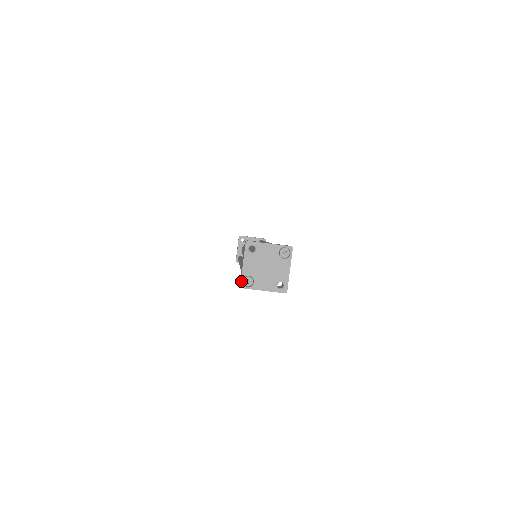
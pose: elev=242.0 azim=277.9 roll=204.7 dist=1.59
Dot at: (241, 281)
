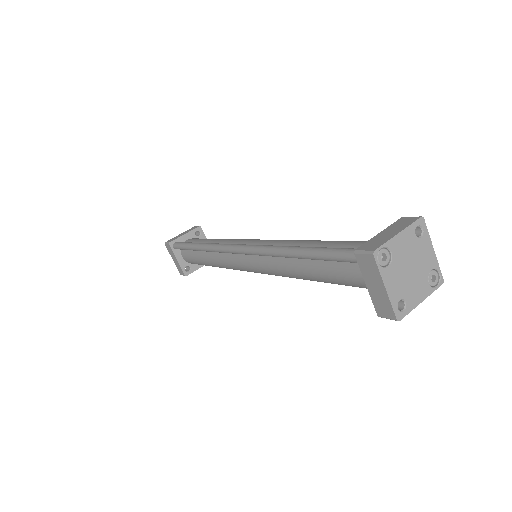
Dot at: (381, 247)
